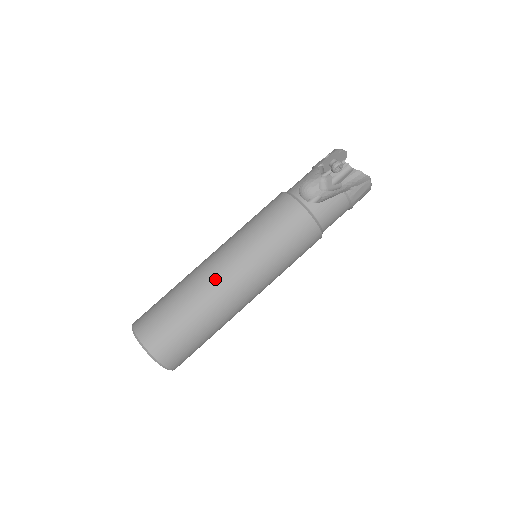
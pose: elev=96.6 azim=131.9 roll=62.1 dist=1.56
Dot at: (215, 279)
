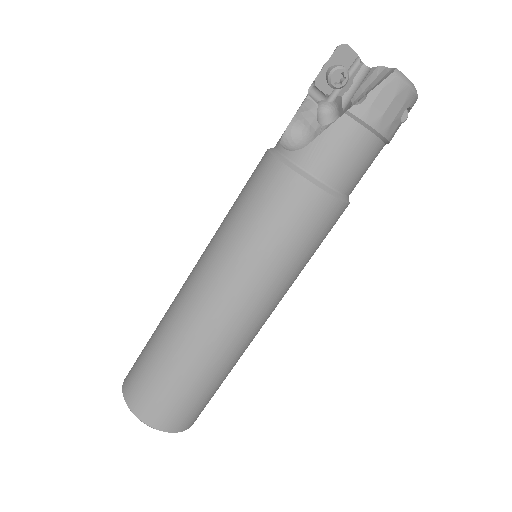
Dot at: (185, 301)
